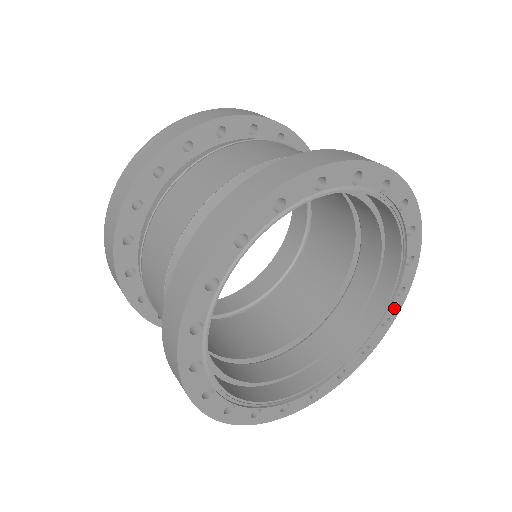
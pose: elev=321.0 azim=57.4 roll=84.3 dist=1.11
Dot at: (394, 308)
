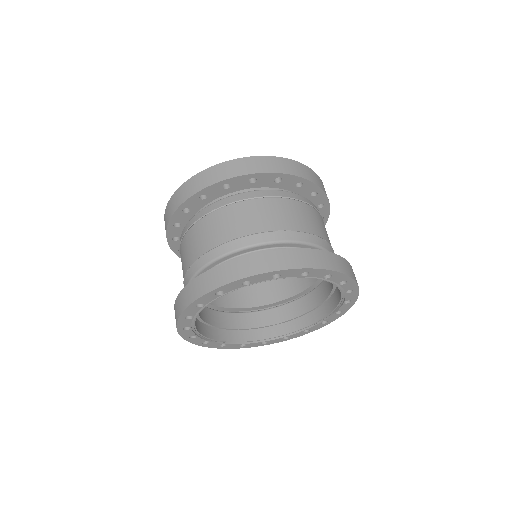
Dot at: (332, 318)
